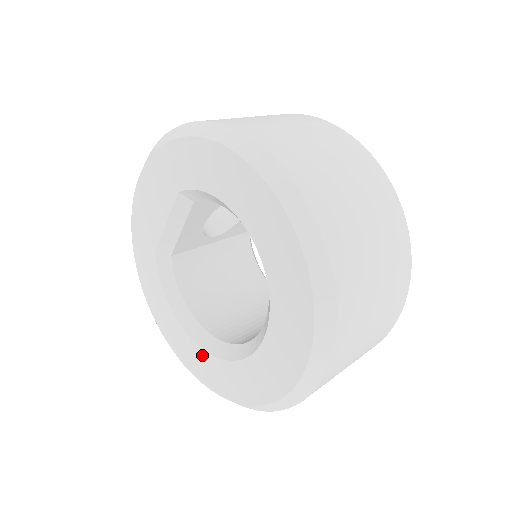
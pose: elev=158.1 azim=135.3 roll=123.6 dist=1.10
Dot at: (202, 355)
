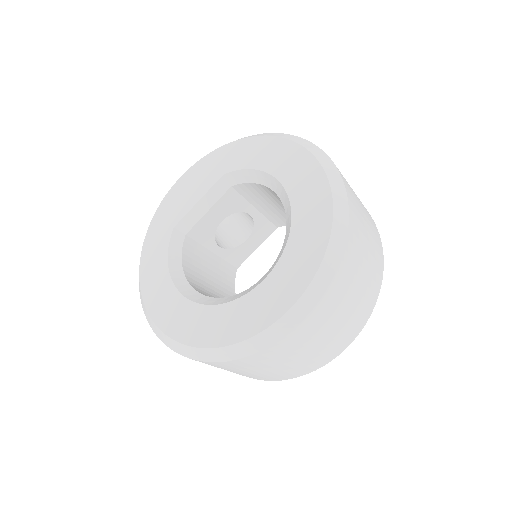
Dot at: (191, 309)
